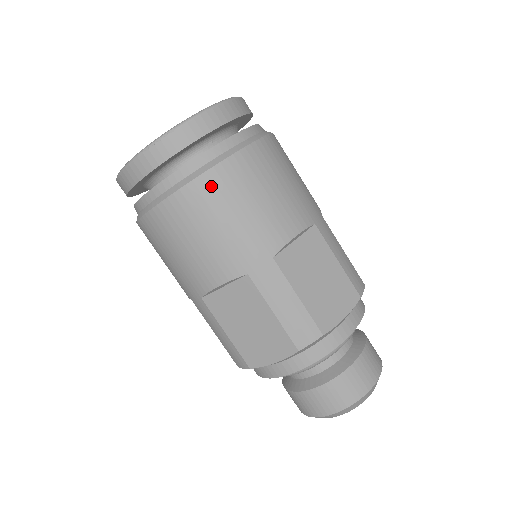
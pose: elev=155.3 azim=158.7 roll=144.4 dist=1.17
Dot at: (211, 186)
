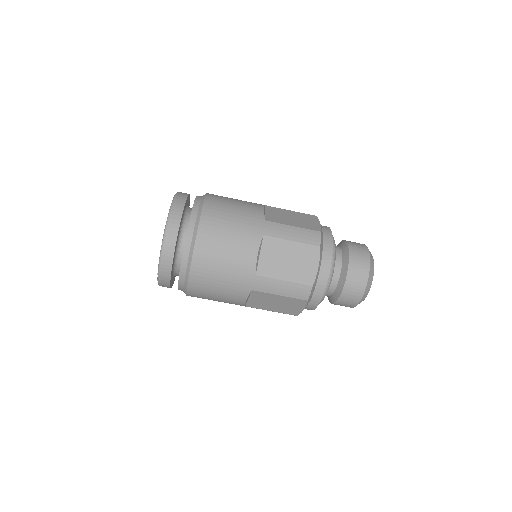
Dot at: (210, 215)
